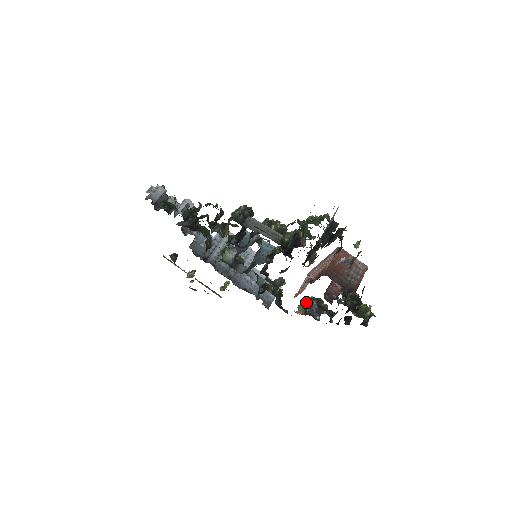
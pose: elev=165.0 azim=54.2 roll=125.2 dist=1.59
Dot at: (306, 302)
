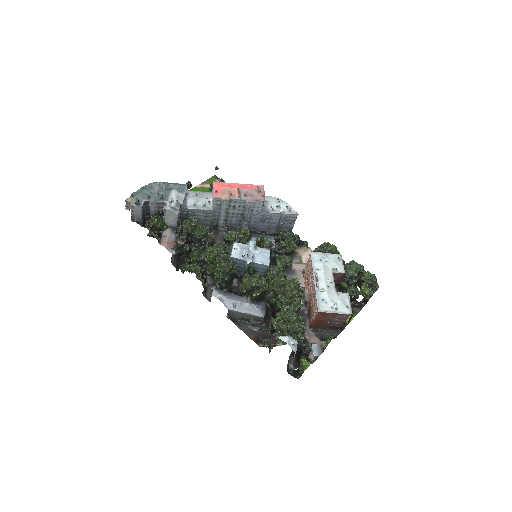
Dot at: occluded
